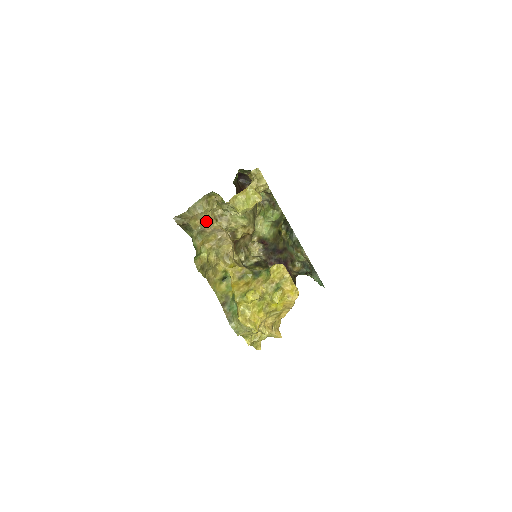
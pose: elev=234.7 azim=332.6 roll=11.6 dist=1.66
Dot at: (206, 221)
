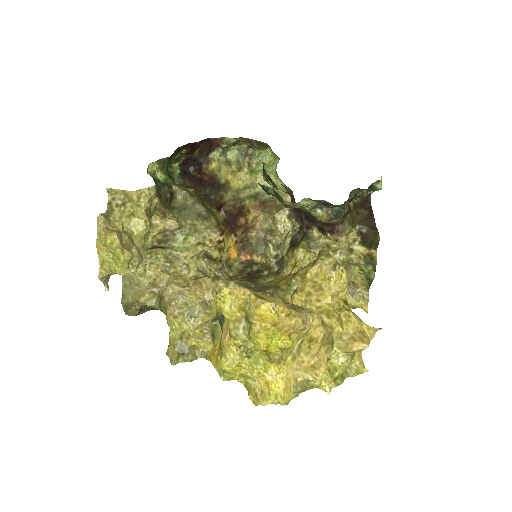
Dot at: (154, 285)
